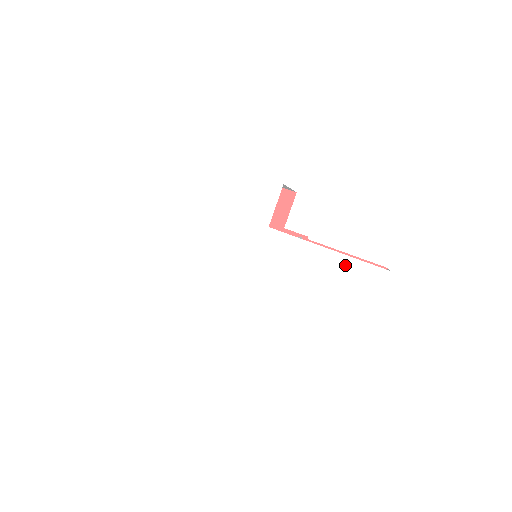
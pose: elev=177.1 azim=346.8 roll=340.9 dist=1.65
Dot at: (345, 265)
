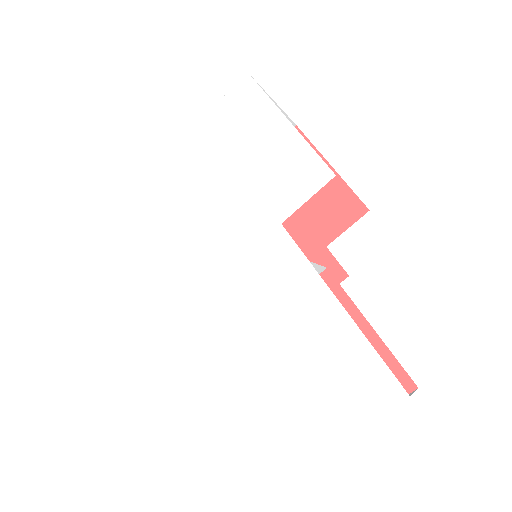
Dot at: (349, 342)
